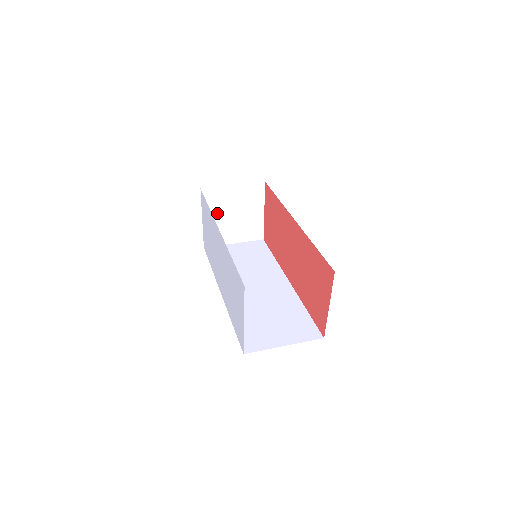
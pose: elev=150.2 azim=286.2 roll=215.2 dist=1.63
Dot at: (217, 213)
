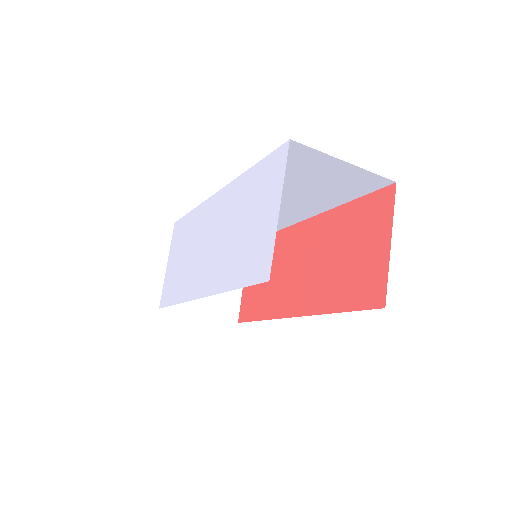
Dot at: occluded
